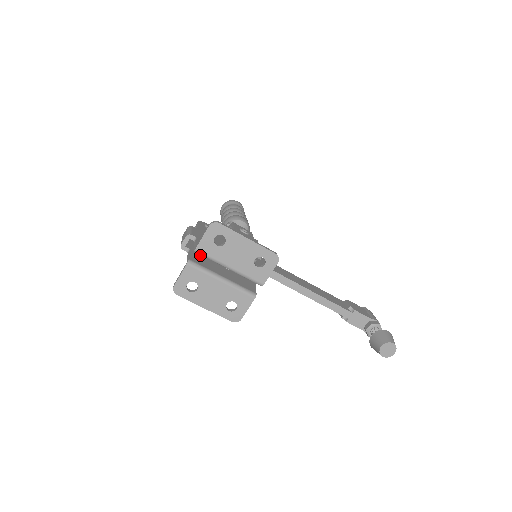
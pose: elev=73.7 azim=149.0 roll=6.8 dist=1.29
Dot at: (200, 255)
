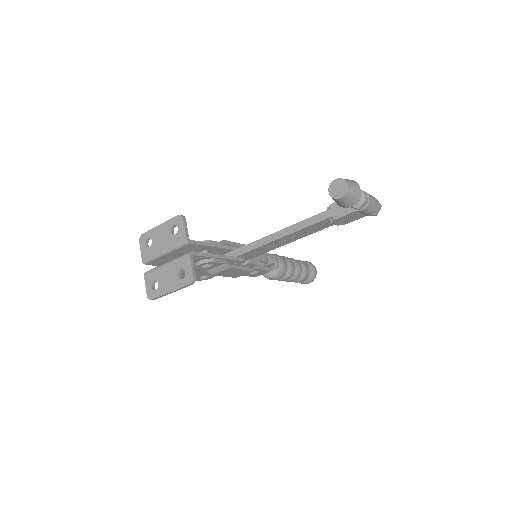
Dot at: occluded
